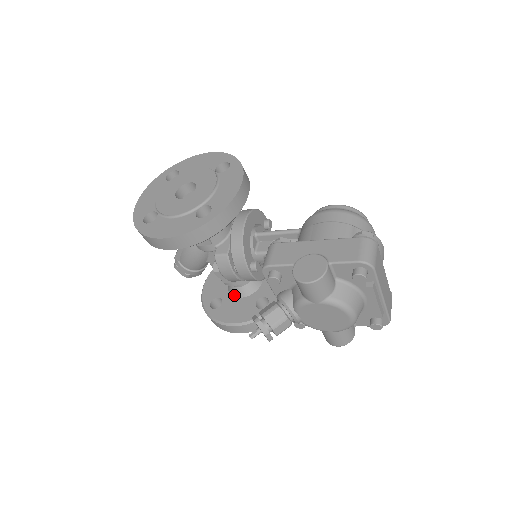
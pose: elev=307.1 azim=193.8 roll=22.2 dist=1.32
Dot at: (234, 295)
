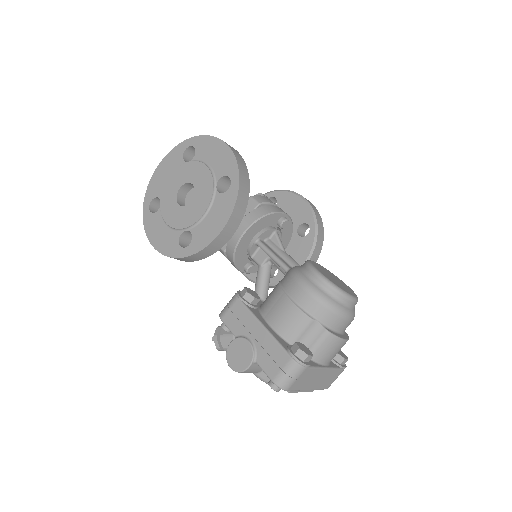
Dot at: occluded
